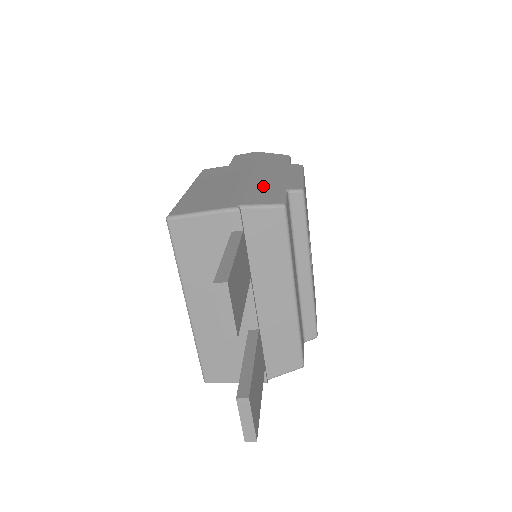
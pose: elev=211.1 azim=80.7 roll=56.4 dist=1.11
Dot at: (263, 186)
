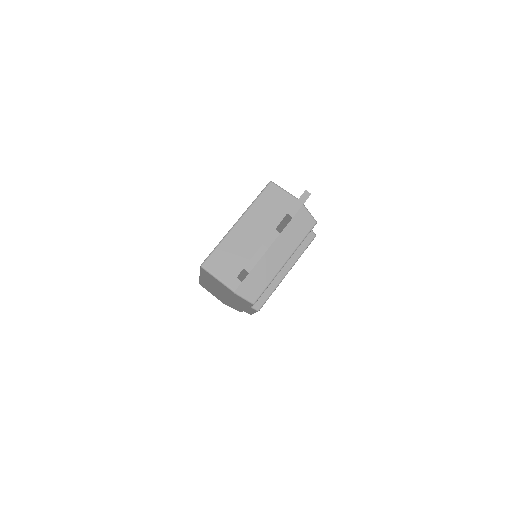
Dot at: occluded
